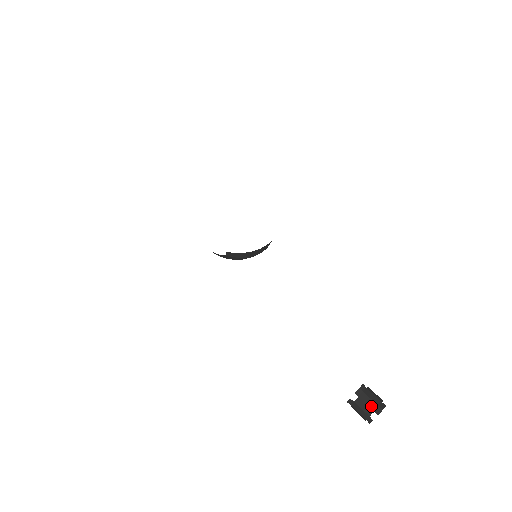
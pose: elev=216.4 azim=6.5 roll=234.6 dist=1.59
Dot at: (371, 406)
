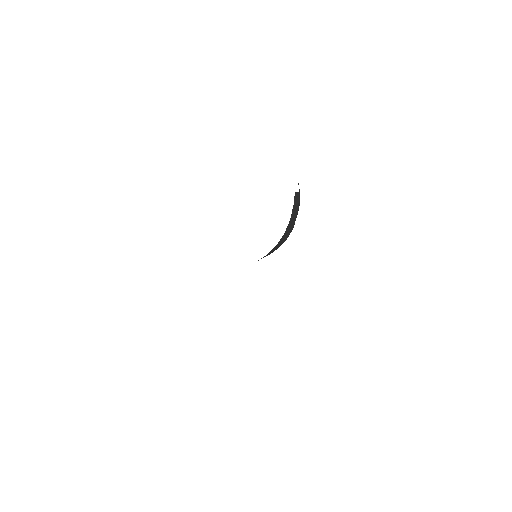
Dot at: out of frame
